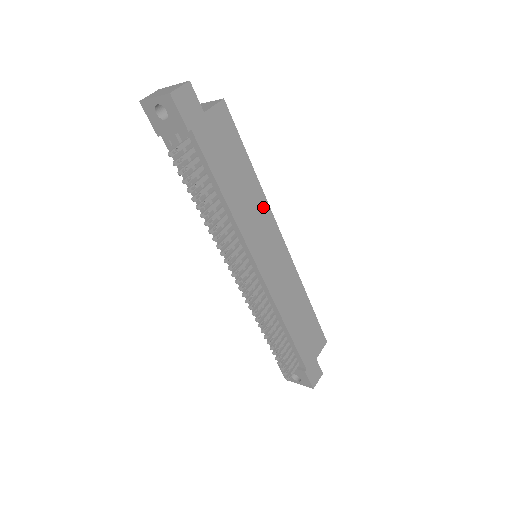
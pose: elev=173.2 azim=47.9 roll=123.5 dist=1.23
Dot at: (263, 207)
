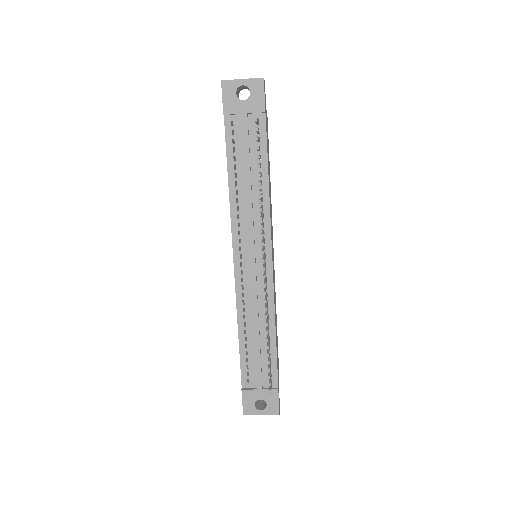
Dot at: (271, 210)
